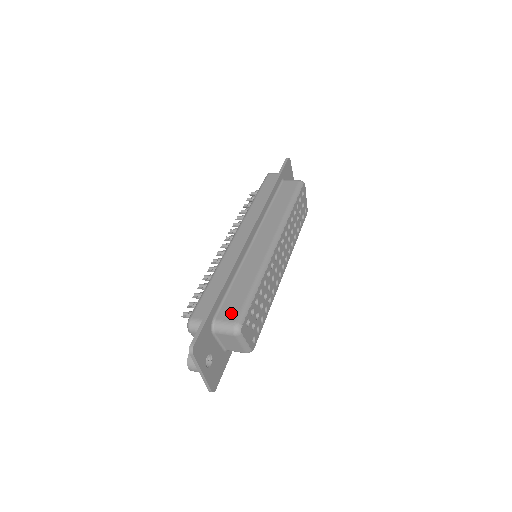
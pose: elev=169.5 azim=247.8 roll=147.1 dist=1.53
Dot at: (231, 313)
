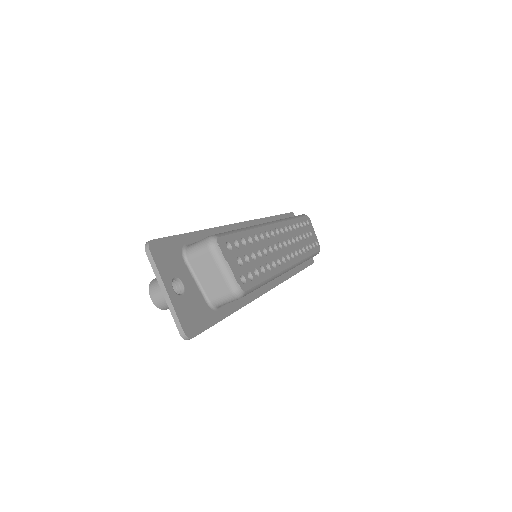
Dot at: occluded
